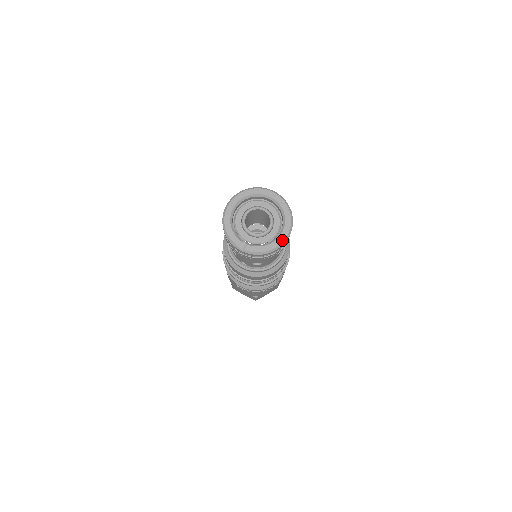
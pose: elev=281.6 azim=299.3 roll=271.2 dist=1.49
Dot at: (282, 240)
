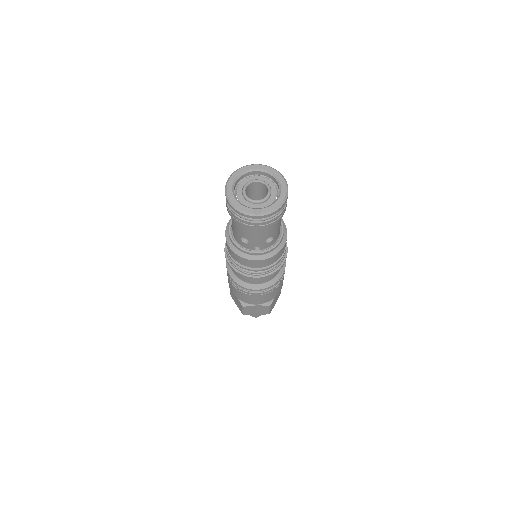
Dot at: (285, 192)
